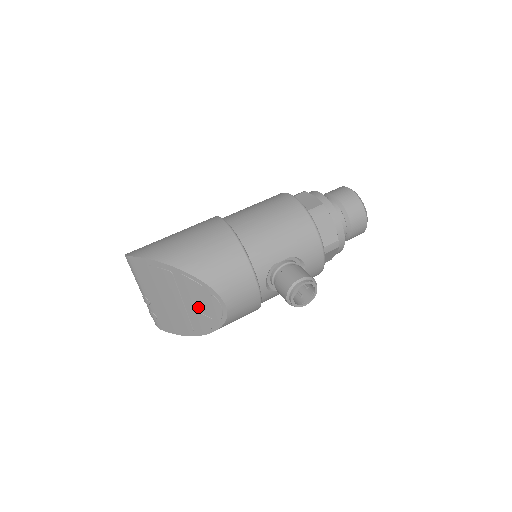
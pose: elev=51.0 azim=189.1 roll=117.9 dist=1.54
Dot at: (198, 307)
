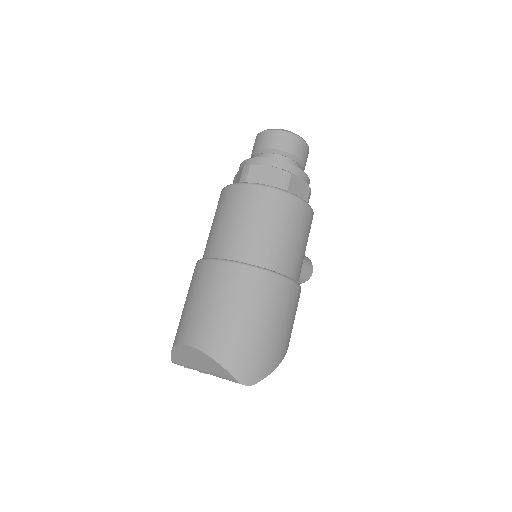
Dot at: occluded
